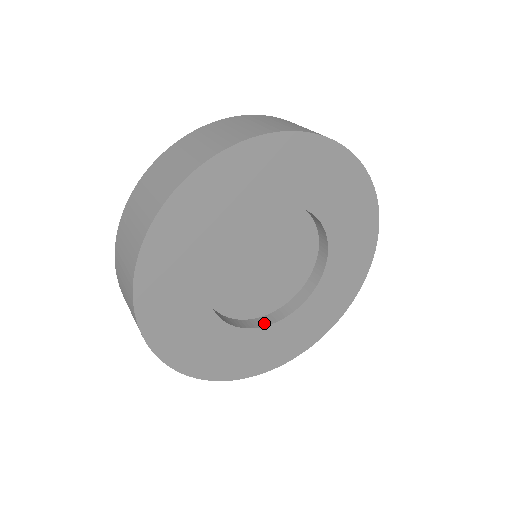
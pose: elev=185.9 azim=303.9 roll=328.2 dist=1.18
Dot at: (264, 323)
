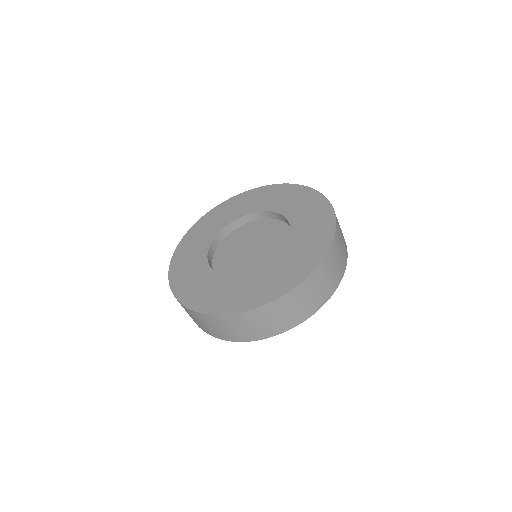
Dot at: (257, 272)
